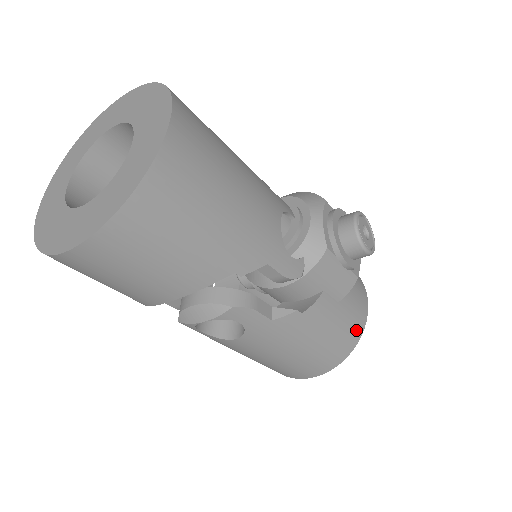
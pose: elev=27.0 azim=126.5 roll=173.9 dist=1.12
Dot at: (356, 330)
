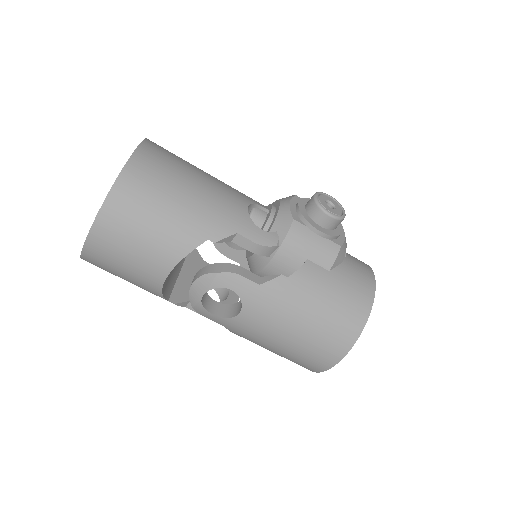
Dot at: (363, 300)
